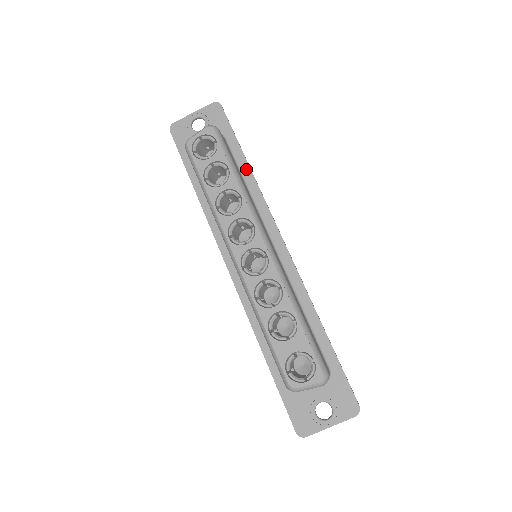
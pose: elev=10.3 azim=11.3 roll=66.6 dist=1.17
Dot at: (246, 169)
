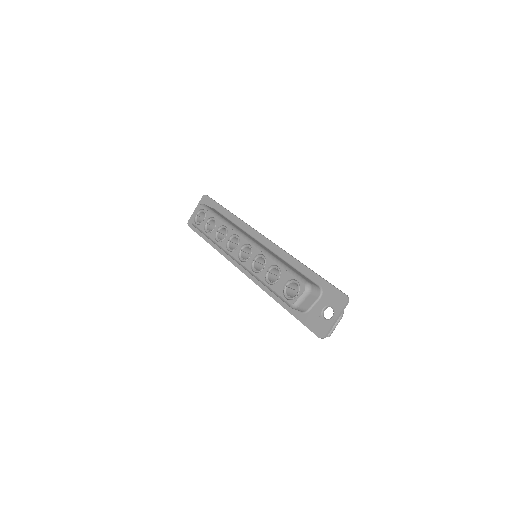
Dot at: (230, 215)
